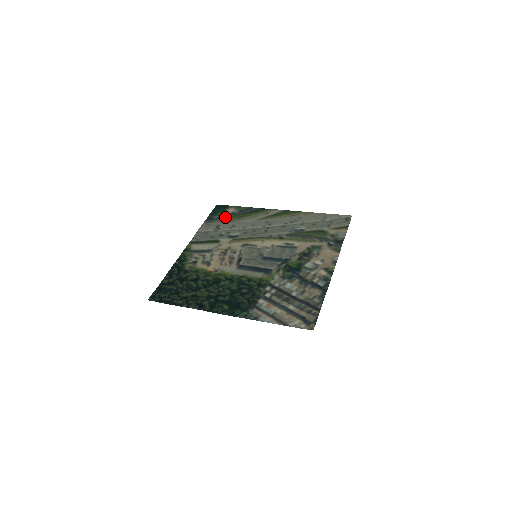
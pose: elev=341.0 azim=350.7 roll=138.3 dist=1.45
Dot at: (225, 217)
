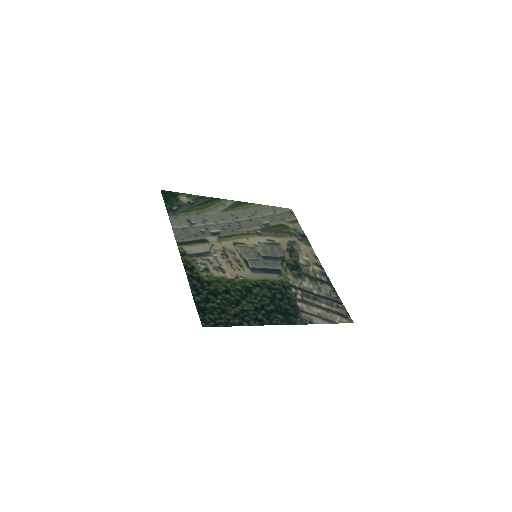
Dot at: (186, 208)
